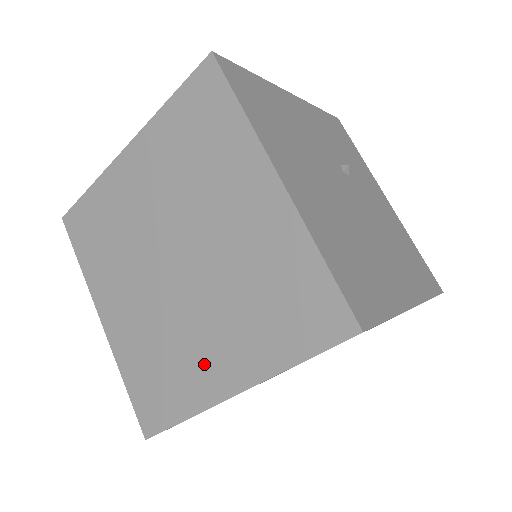
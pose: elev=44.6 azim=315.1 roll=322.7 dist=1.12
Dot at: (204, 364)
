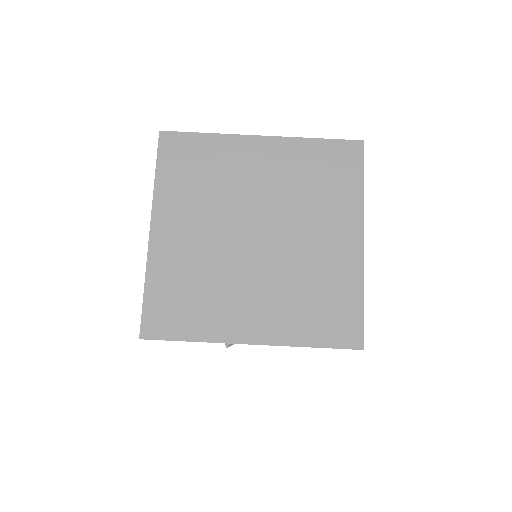
Dot at: occluded
